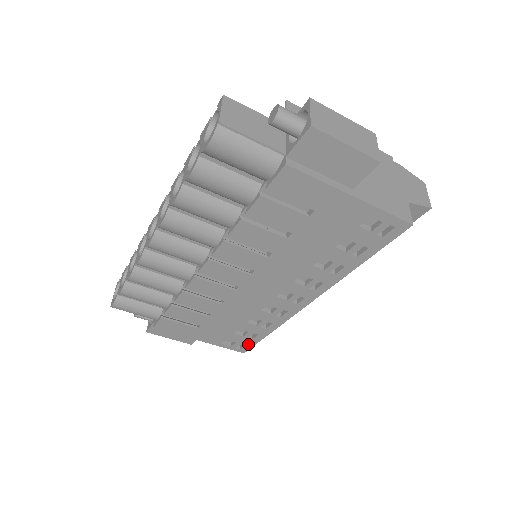
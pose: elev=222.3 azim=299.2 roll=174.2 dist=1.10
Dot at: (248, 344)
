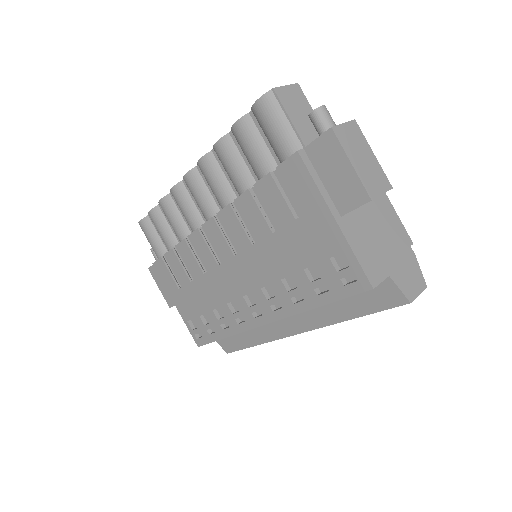
Dot at: (205, 338)
